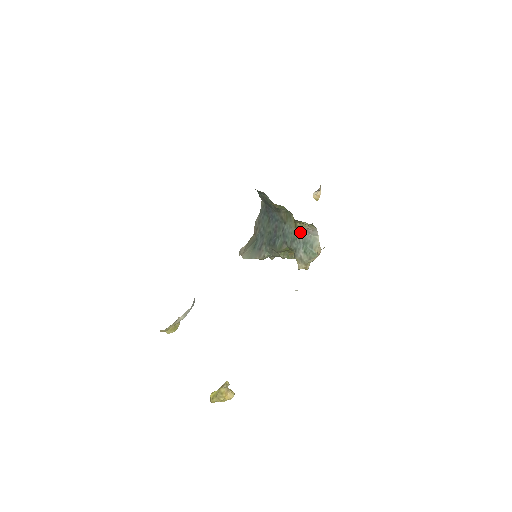
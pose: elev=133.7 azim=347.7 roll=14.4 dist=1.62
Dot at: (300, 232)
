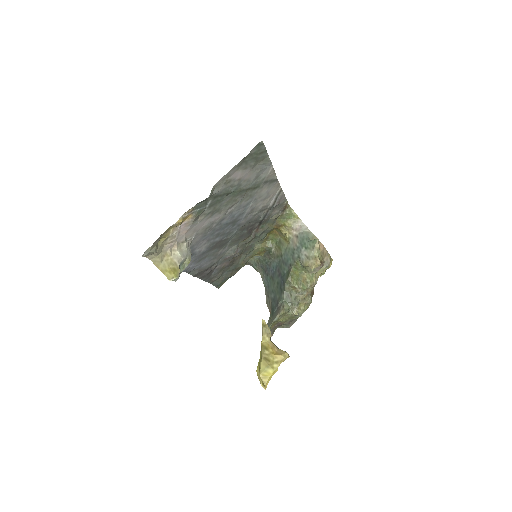
Dot at: (293, 240)
